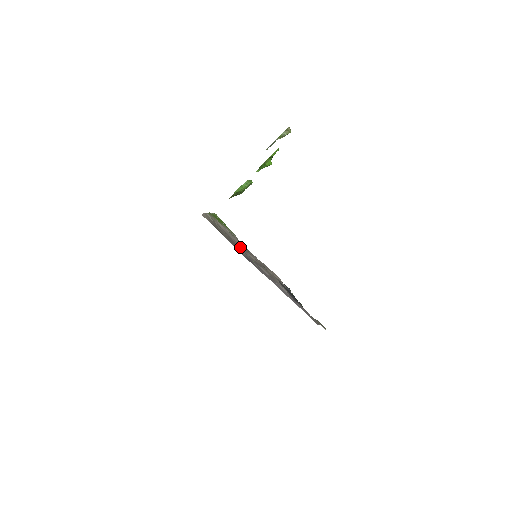
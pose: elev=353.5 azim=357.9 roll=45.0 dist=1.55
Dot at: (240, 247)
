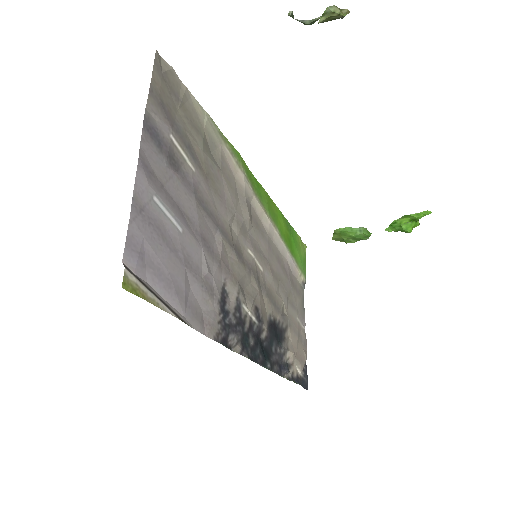
Dot at: (229, 205)
